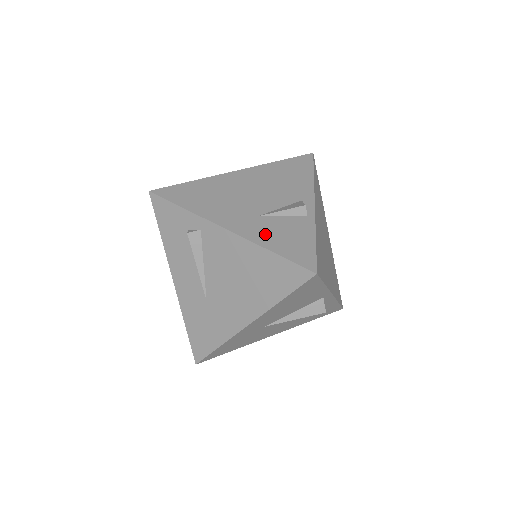
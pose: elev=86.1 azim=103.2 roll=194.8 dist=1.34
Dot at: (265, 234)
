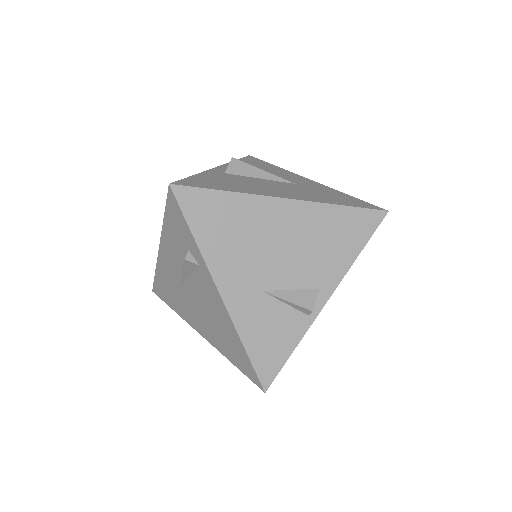
Dot at: (253, 321)
